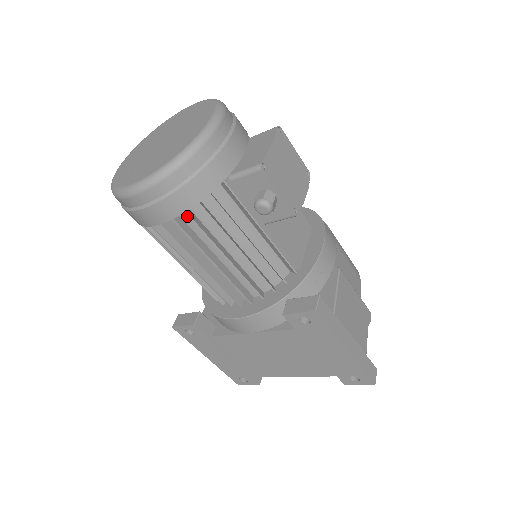
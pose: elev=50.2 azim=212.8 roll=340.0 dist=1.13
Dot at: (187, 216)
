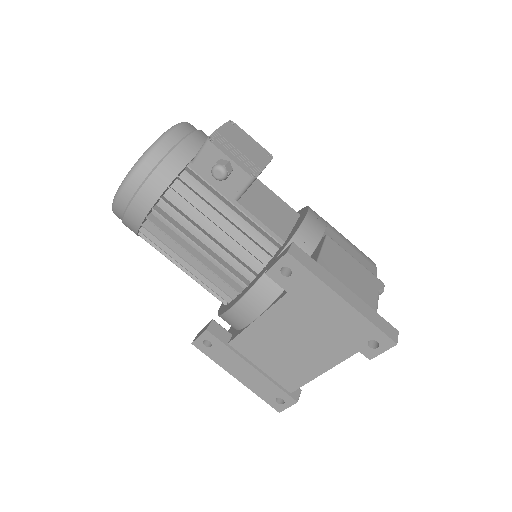
Dot at: (166, 206)
